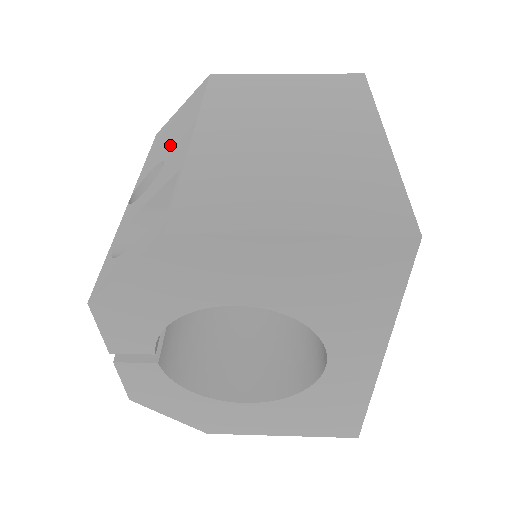
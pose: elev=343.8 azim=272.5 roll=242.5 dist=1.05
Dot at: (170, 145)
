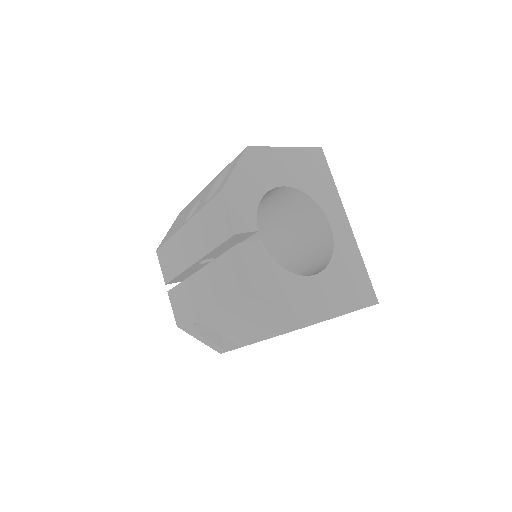
Dot at: (190, 208)
